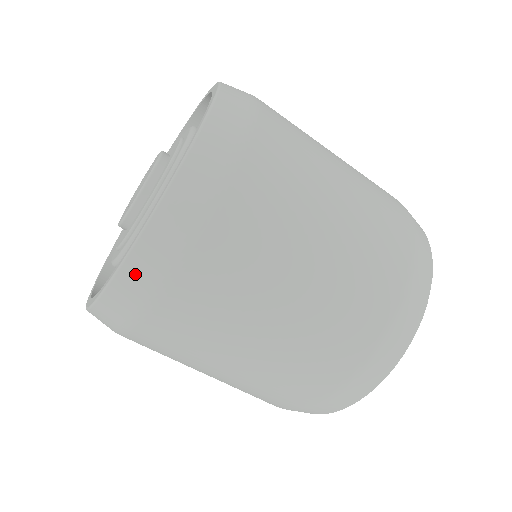
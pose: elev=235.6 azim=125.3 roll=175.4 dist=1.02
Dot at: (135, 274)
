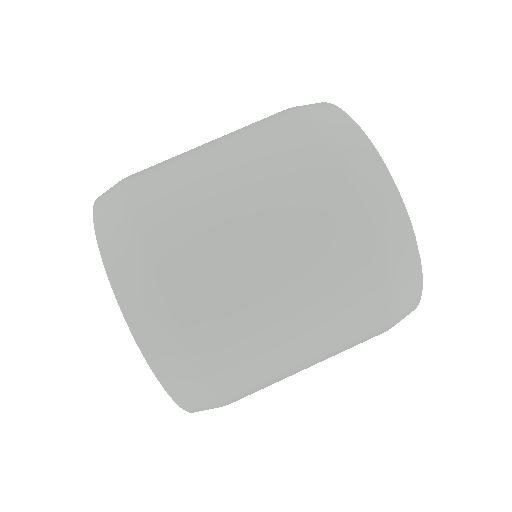
Dot at: (115, 256)
